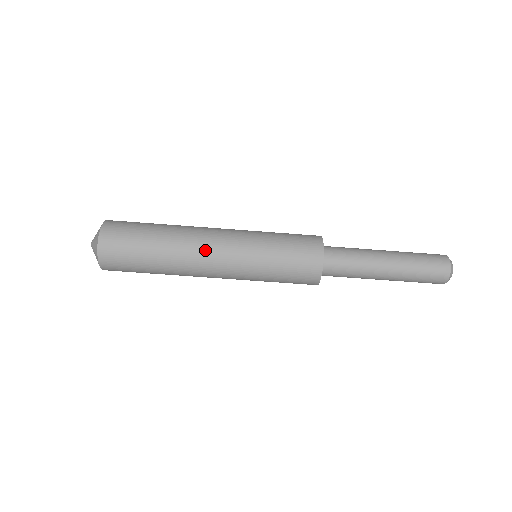
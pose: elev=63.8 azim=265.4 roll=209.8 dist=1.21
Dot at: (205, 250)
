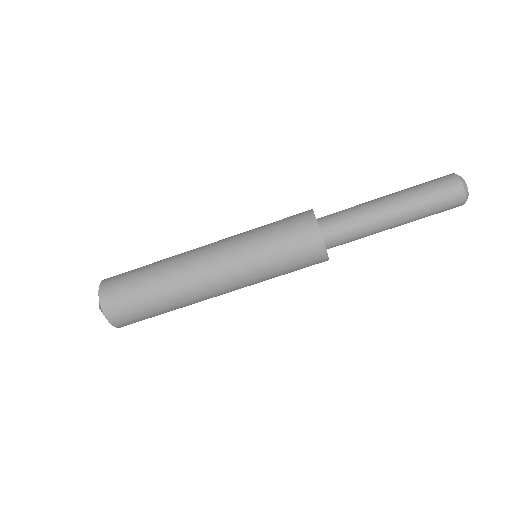
Dot at: (205, 283)
